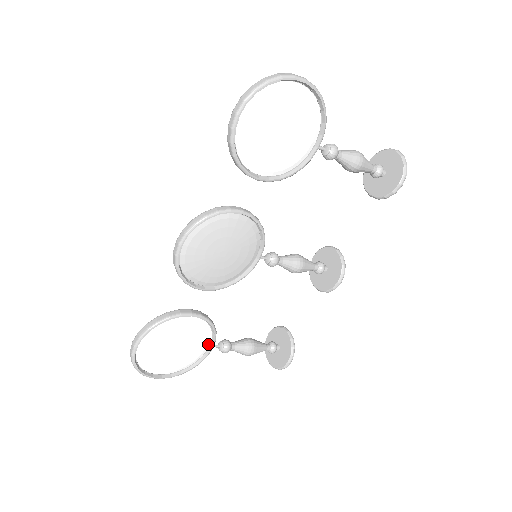
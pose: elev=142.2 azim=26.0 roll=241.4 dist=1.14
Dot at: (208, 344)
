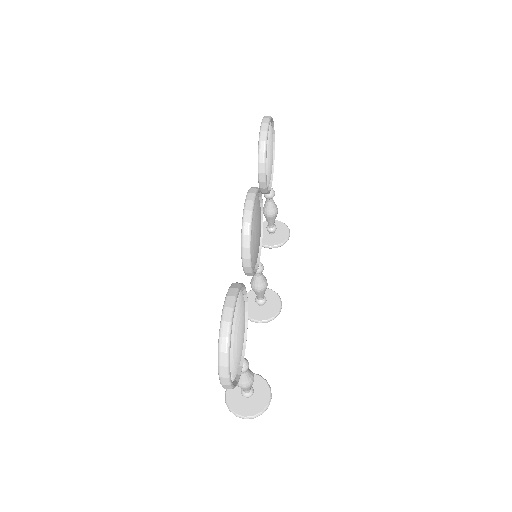
Dot at: occluded
